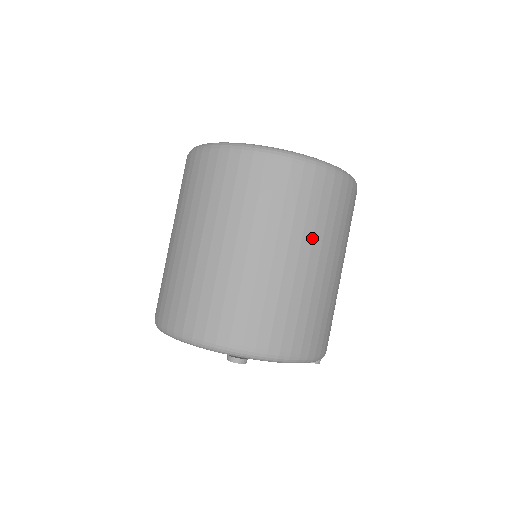
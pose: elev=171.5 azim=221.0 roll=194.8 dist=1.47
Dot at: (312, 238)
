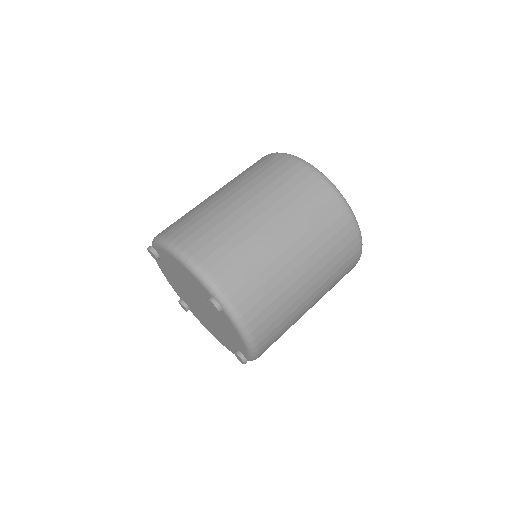
Dot at: (321, 268)
